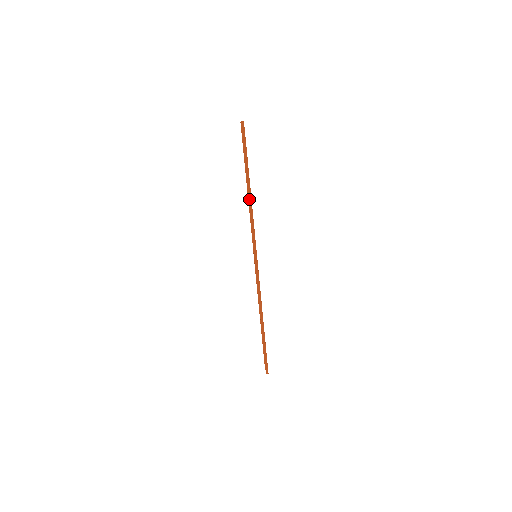
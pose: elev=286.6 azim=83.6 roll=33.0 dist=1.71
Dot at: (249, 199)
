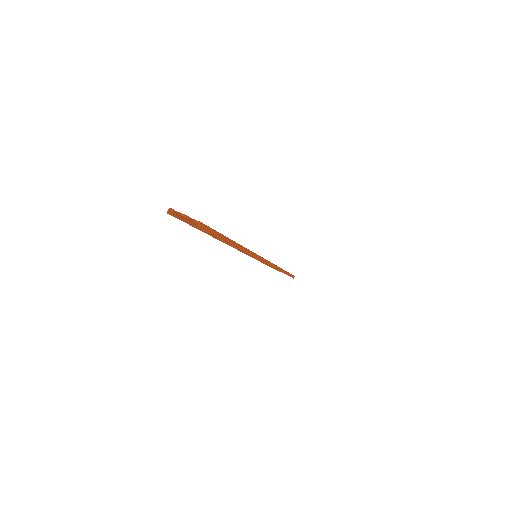
Dot at: (242, 251)
